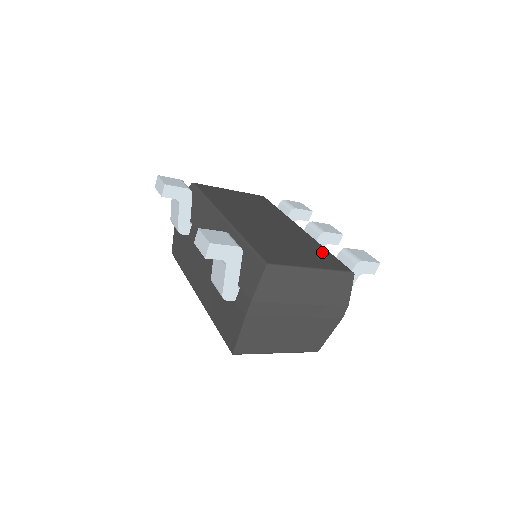
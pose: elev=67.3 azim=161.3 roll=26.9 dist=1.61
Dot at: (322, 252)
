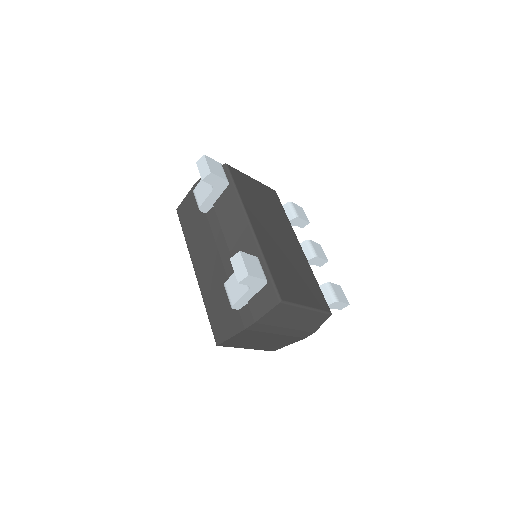
Dot at: (314, 284)
